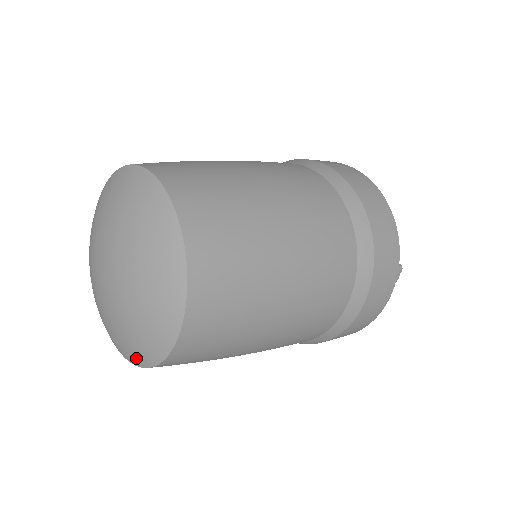
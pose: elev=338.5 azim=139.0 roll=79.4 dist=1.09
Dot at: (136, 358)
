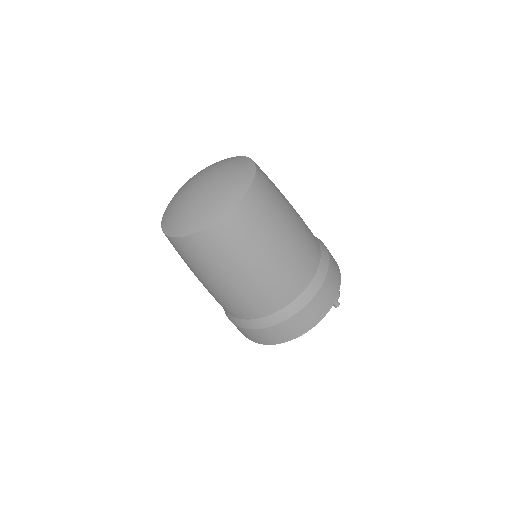
Dot at: (199, 224)
